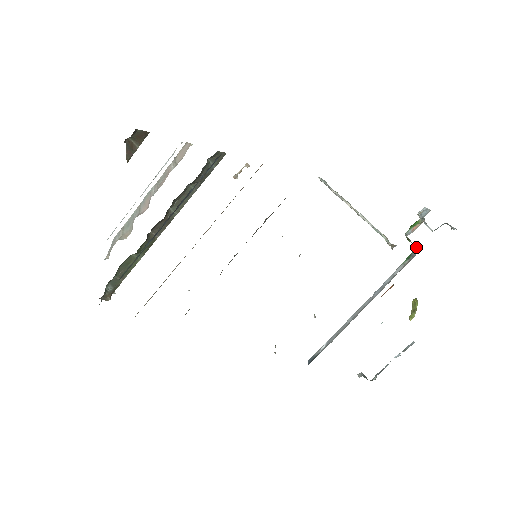
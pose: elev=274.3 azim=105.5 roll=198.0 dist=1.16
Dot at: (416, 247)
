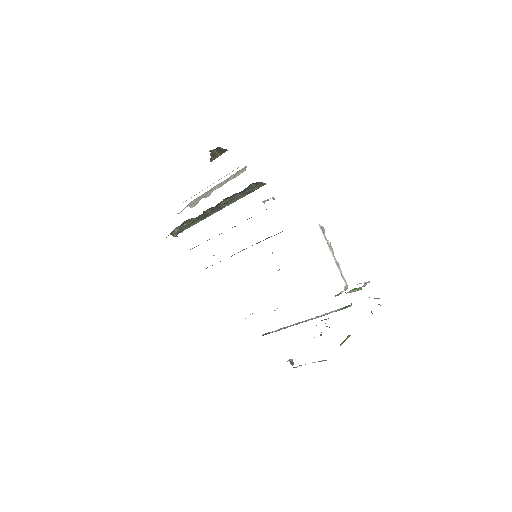
Dot at: (351, 303)
